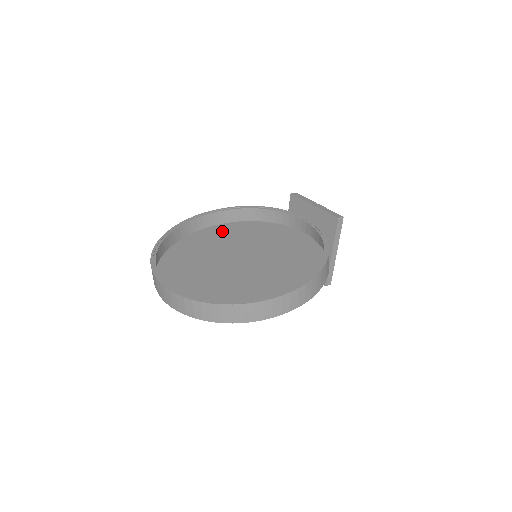
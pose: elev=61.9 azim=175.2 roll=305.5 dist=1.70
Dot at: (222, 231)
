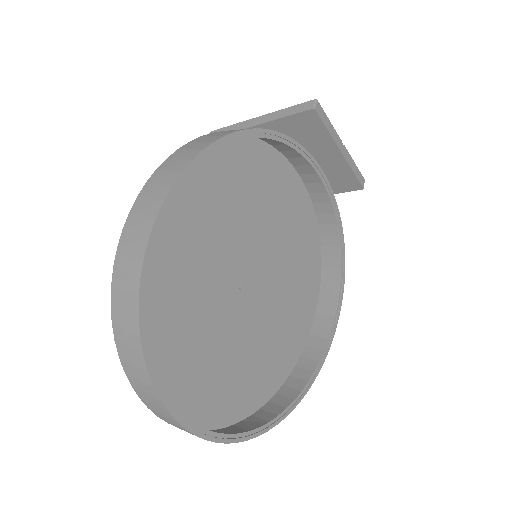
Dot at: (185, 190)
